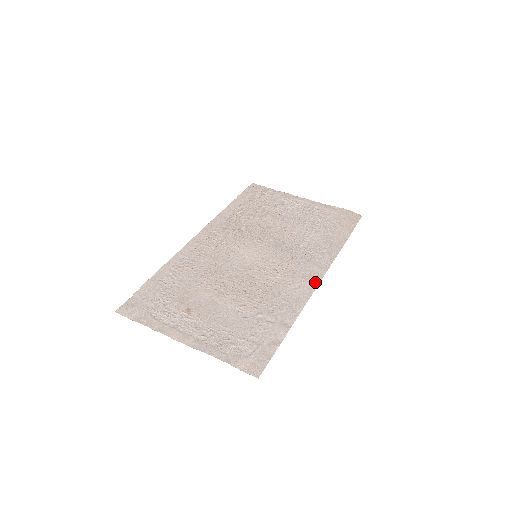
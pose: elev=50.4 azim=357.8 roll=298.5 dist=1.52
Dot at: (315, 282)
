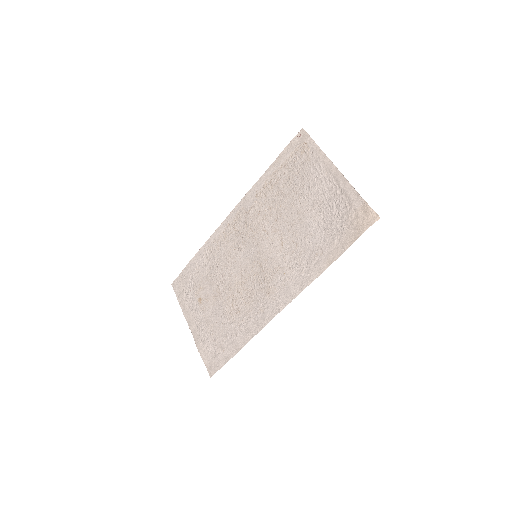
Dot at: (279, 308)
